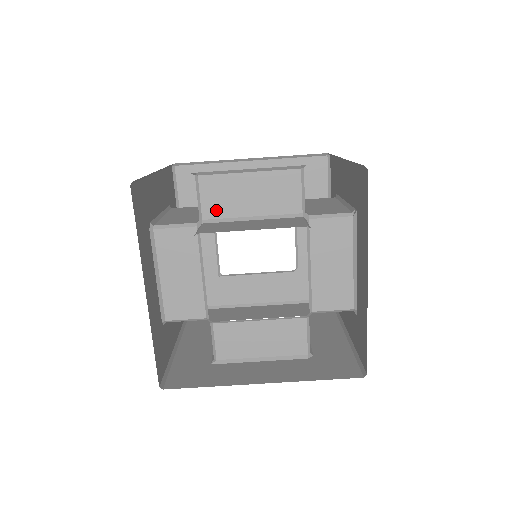
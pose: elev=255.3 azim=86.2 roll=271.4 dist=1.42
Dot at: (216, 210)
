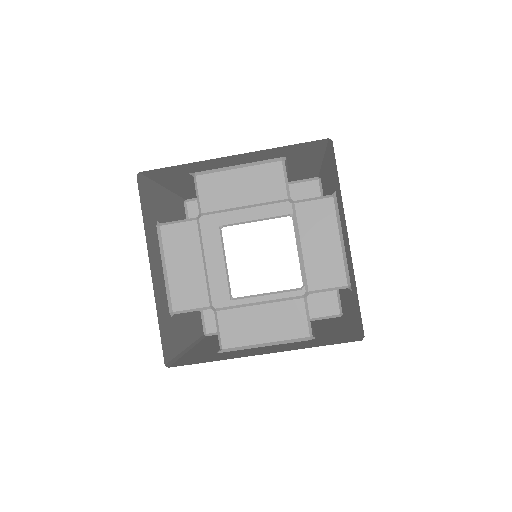
Dot at: (213, 204)
